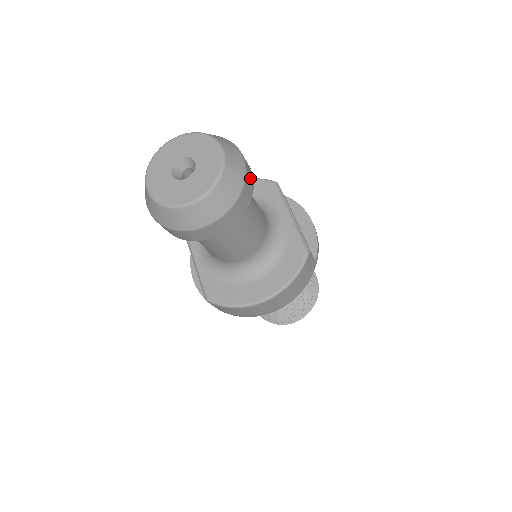
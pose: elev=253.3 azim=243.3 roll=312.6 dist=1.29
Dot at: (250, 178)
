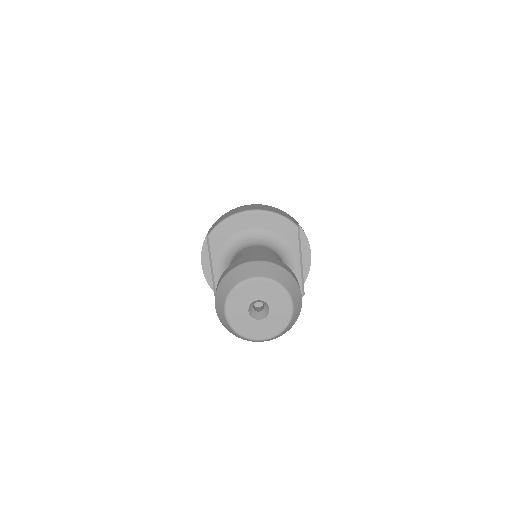
Dot at: occluded
